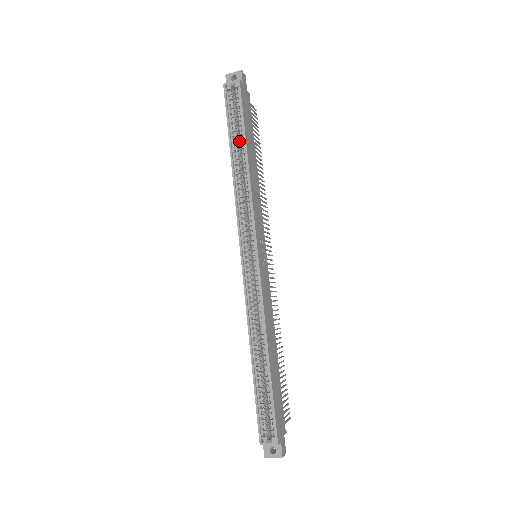
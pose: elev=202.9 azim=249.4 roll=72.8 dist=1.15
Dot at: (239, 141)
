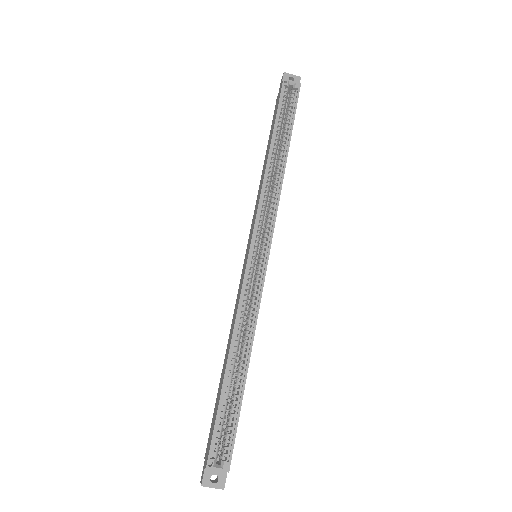
Dot at: occluded
